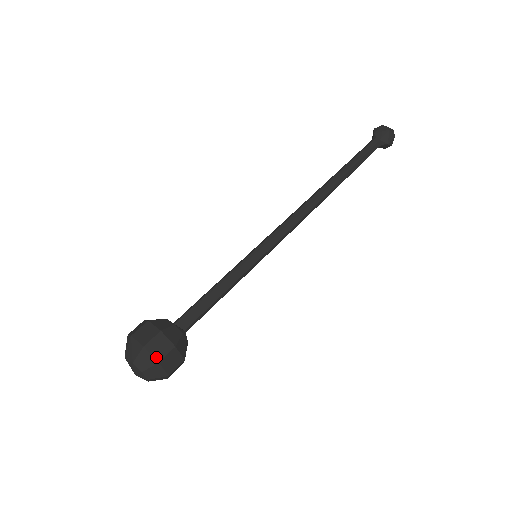
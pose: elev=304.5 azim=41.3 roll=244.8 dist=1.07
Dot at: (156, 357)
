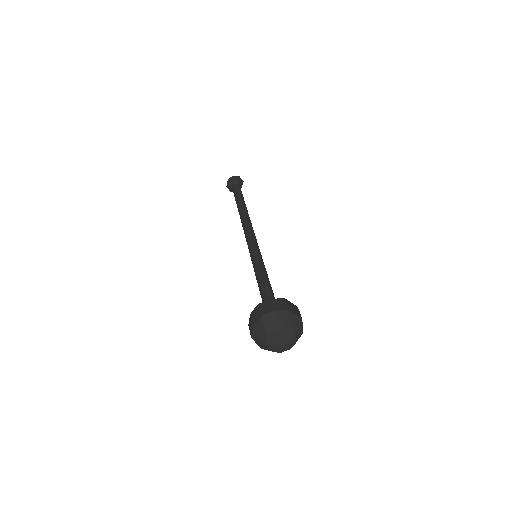
Dot at: occluded
